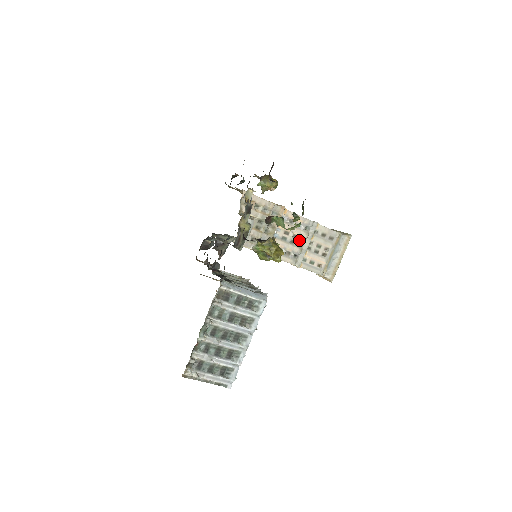
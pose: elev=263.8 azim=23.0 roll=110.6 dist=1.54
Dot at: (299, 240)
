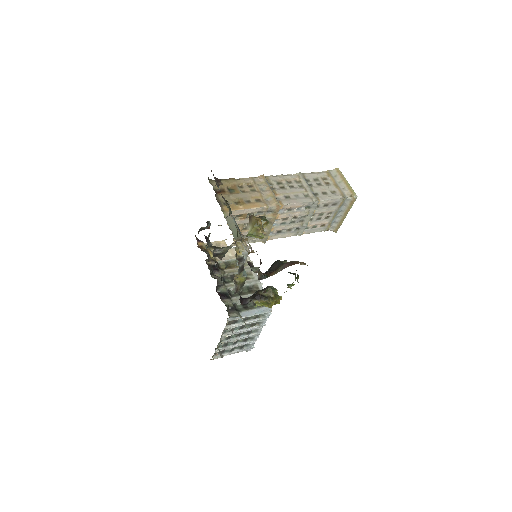
Dot at: (299, 219)
